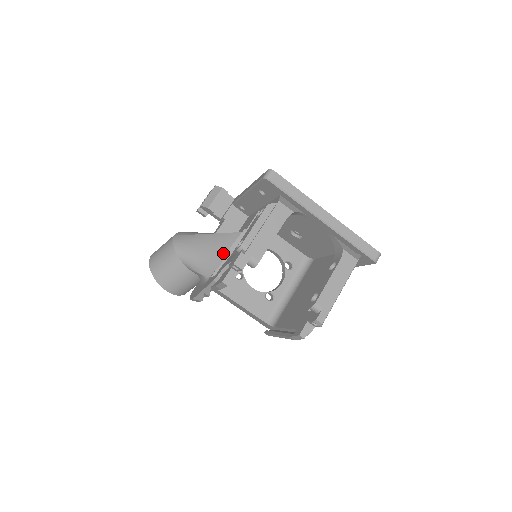
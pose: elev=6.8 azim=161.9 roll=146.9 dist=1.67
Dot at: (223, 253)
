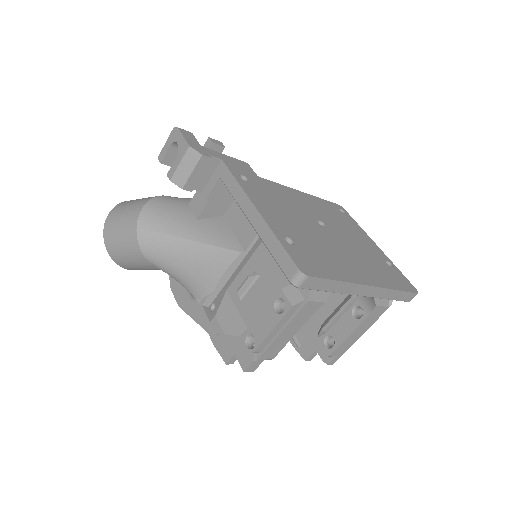
Dot at: (215, 278)
